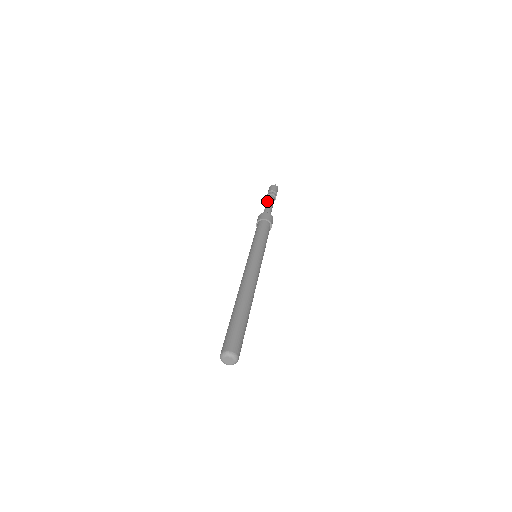
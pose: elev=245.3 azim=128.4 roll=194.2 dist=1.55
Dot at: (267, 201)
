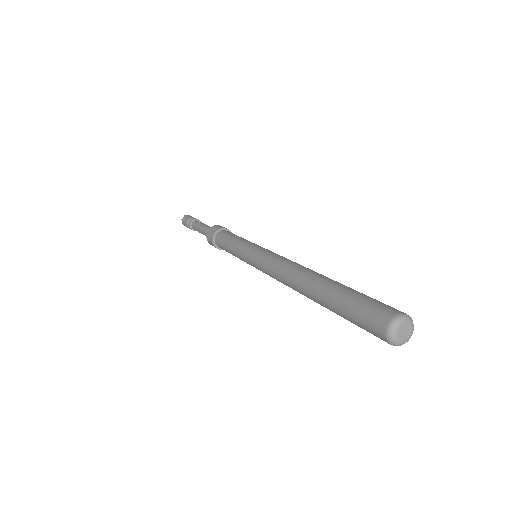
Dot at: occluded
